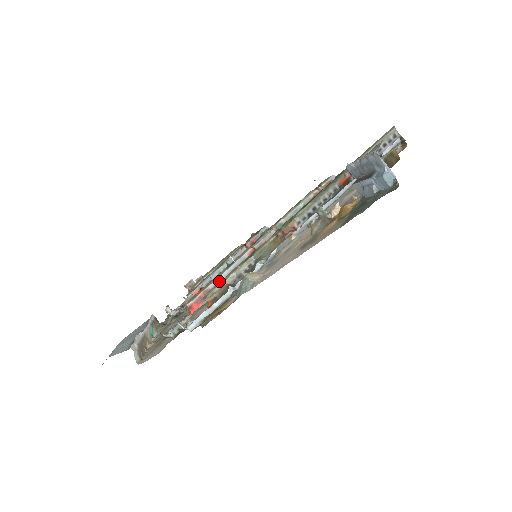
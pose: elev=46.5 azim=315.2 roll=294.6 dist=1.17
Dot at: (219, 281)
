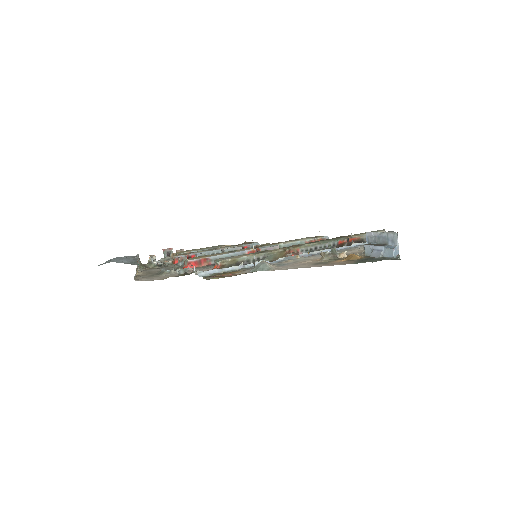
Dot at: occluded
